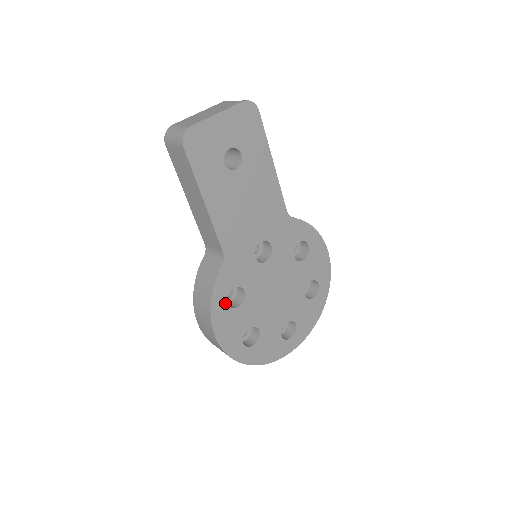
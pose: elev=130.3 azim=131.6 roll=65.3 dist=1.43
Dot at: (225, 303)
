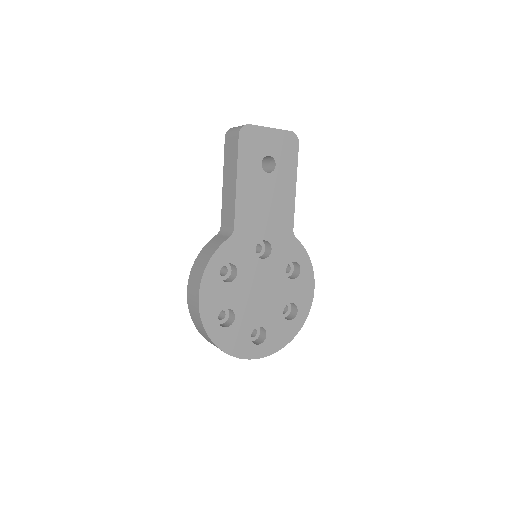
Dot at: (218, 271)
